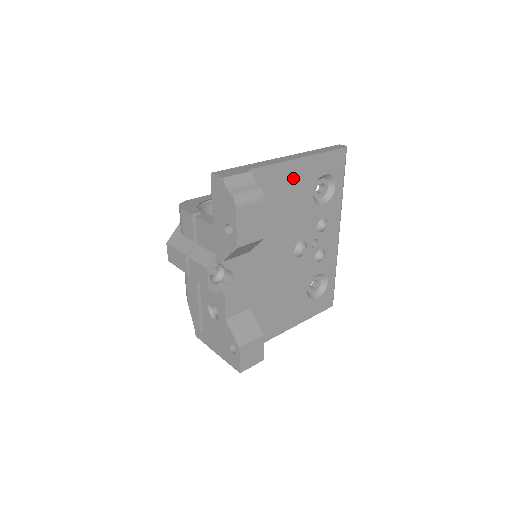
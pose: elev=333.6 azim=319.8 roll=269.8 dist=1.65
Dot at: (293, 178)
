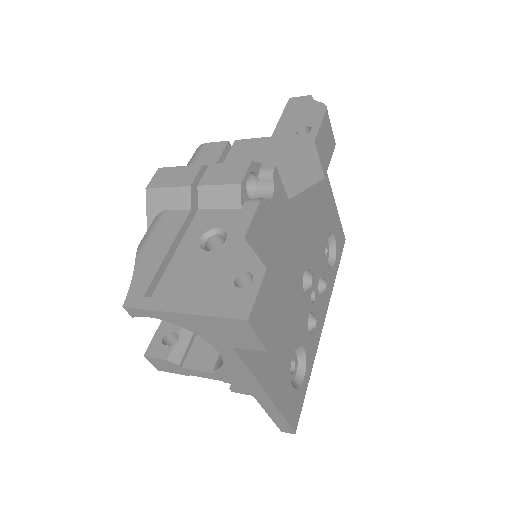
Dot at: (325, 197)
